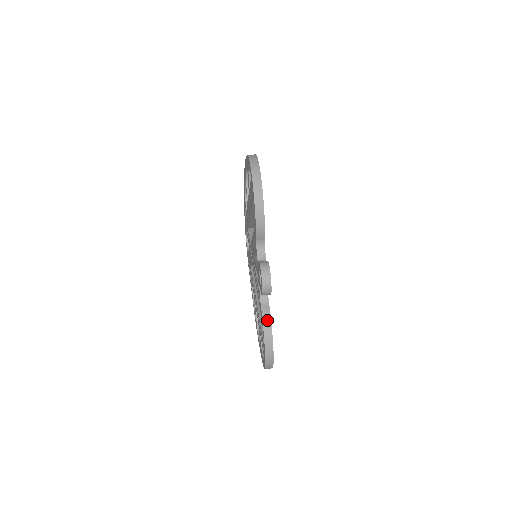
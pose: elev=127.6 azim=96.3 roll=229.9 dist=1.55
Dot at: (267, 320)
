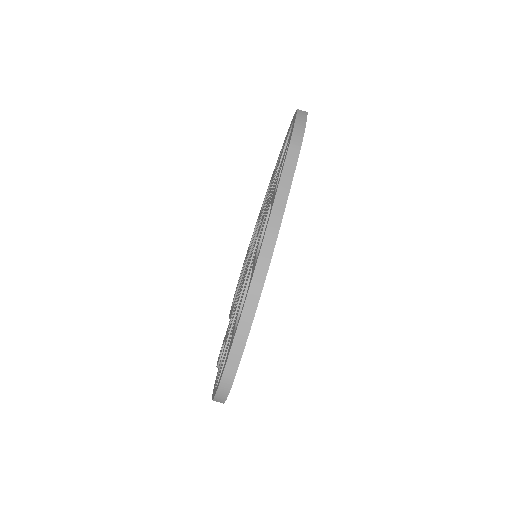
Dot at: occluded
